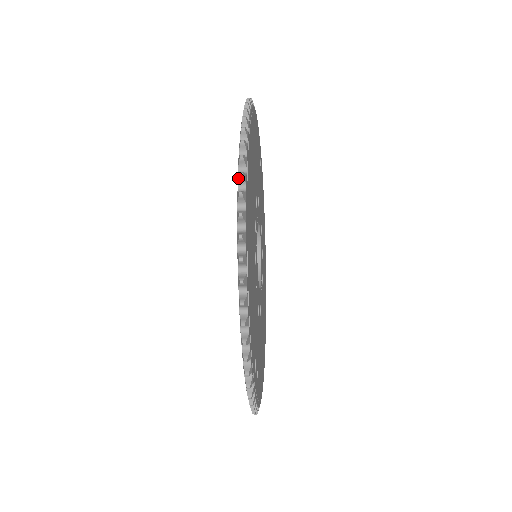
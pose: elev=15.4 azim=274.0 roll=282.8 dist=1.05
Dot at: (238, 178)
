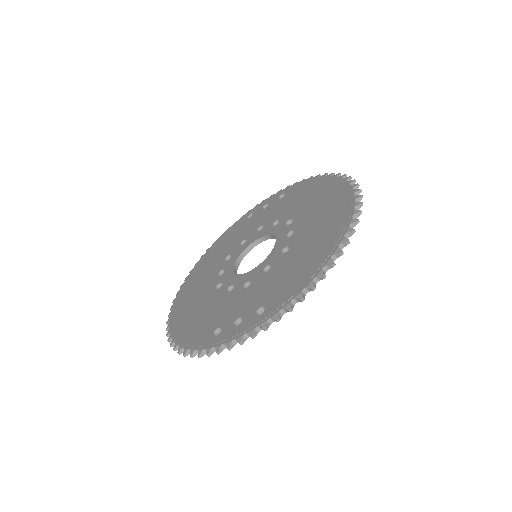
Dot at: (359, 204)
